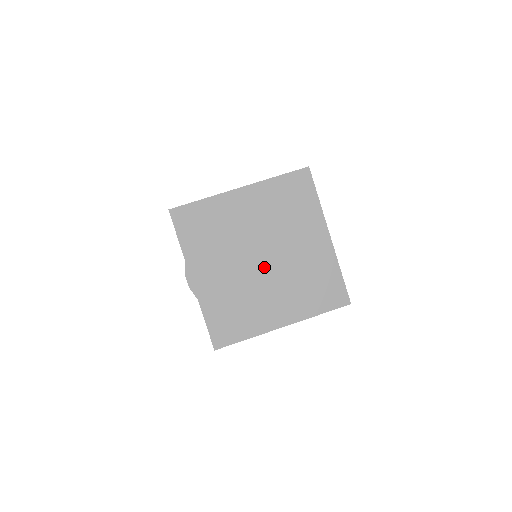
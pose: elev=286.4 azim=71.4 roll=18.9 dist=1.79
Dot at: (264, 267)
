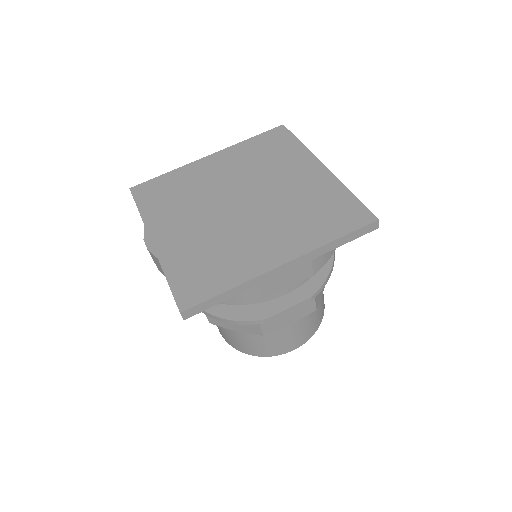
Dot at: (244, 210)
